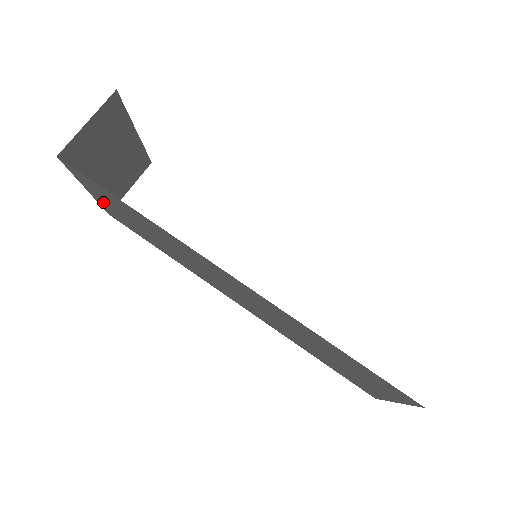
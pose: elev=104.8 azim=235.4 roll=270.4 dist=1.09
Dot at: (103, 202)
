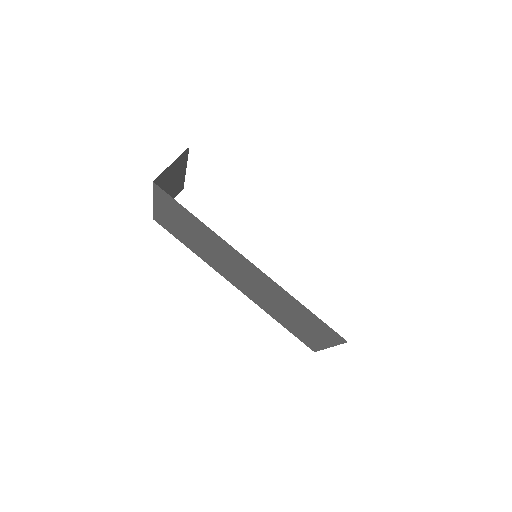
Dot at: (162, 211)
